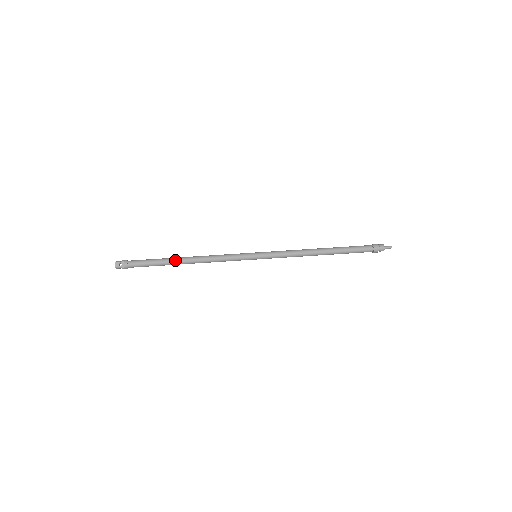
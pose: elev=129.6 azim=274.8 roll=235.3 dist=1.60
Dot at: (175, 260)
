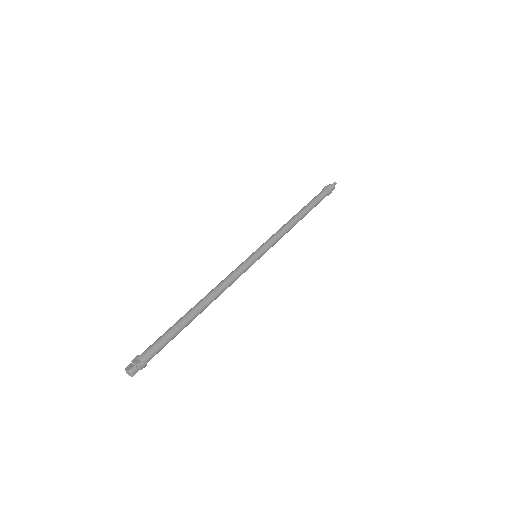
Dot at: (188, 312)
